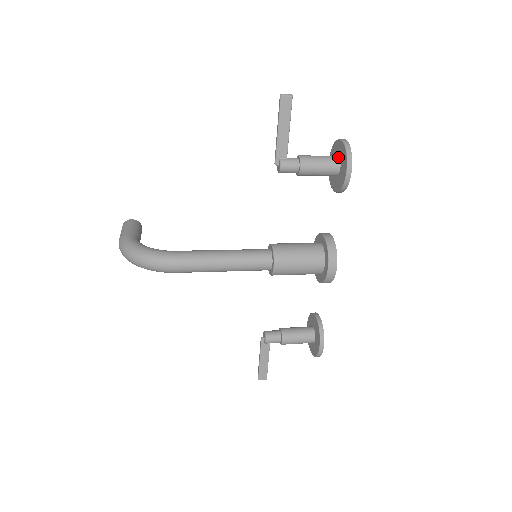
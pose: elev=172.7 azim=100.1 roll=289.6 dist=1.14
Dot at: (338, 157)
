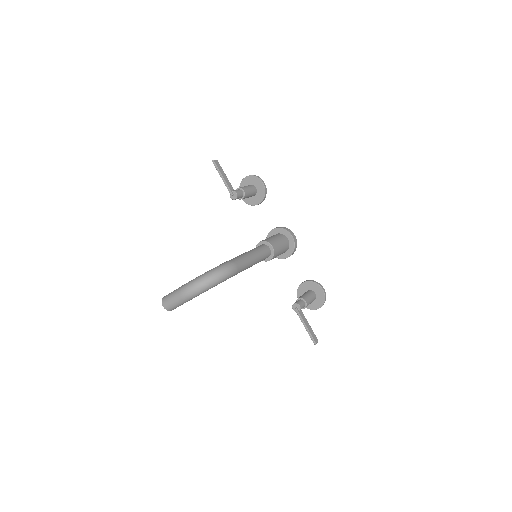
Dot at: (250, 185)
